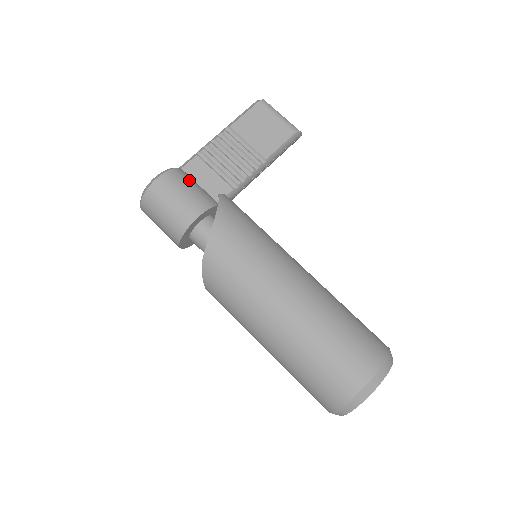
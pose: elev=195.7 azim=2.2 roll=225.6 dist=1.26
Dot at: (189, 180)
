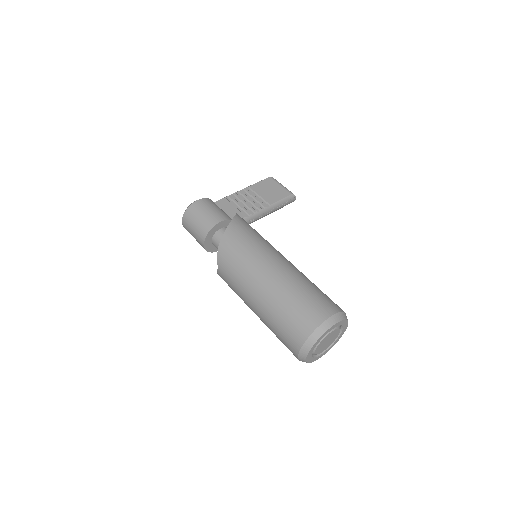
Dot at: occluded
